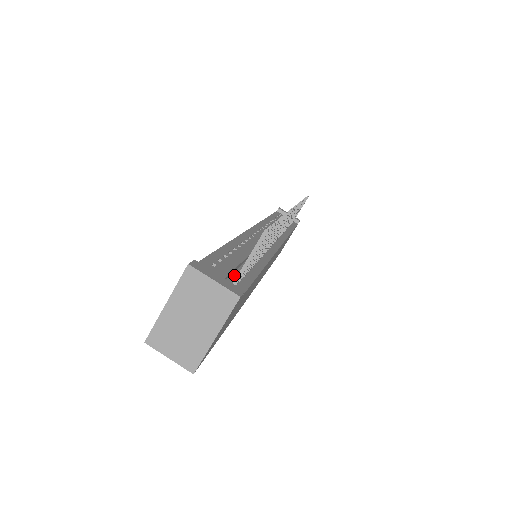
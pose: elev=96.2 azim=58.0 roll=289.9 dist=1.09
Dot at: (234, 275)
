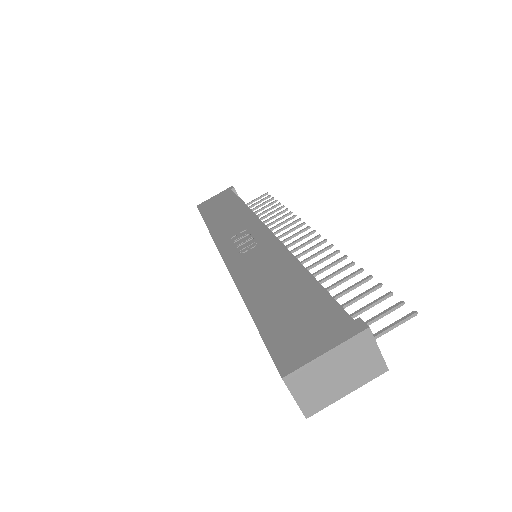
Dot at: occluded
